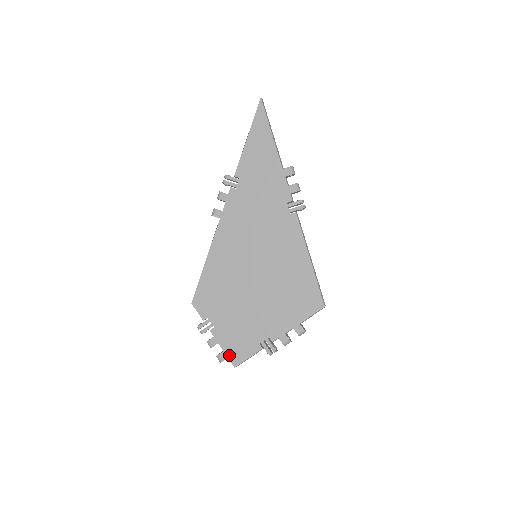
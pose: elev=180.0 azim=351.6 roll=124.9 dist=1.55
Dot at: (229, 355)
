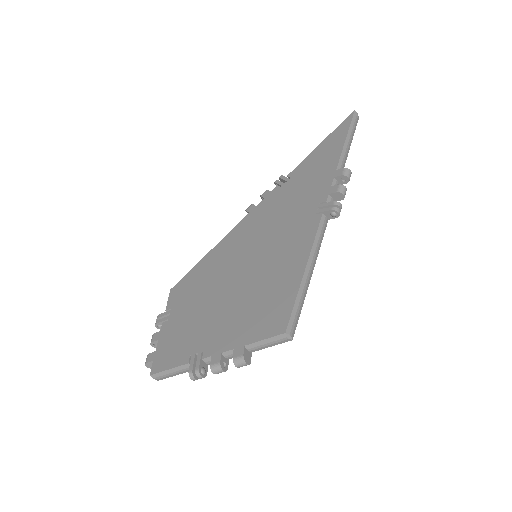
Dot at: (156, 358)
